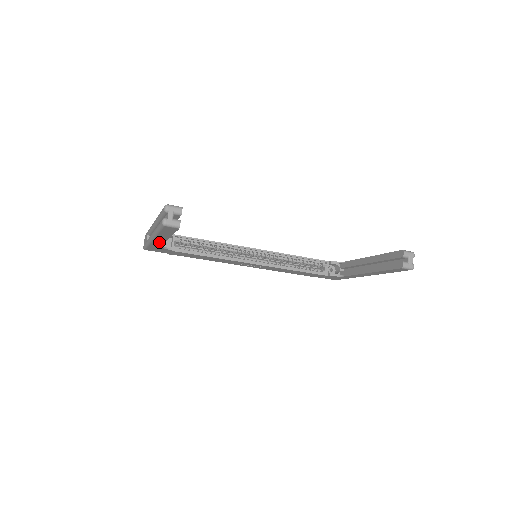
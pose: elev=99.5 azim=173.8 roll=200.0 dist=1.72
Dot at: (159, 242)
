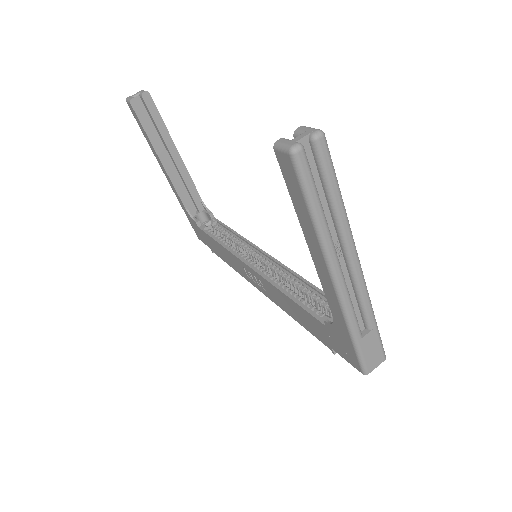
Dot at: (173, 186)
